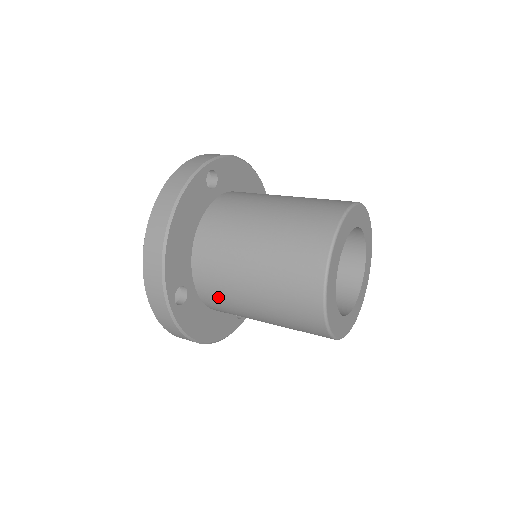
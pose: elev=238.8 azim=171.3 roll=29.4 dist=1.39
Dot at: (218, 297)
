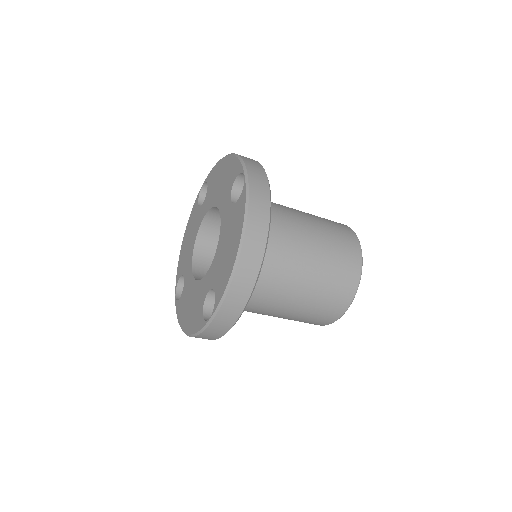
Dot at: (252, 304)
